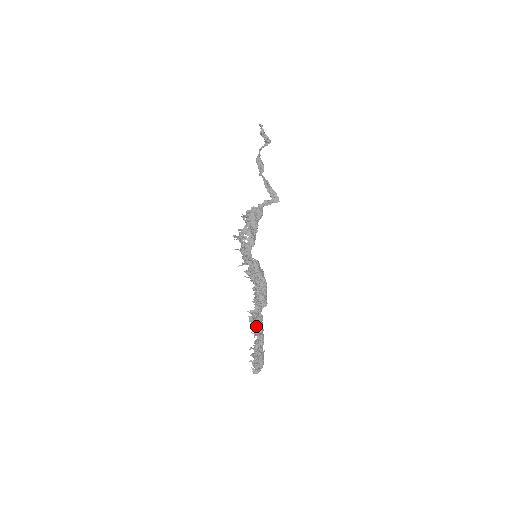
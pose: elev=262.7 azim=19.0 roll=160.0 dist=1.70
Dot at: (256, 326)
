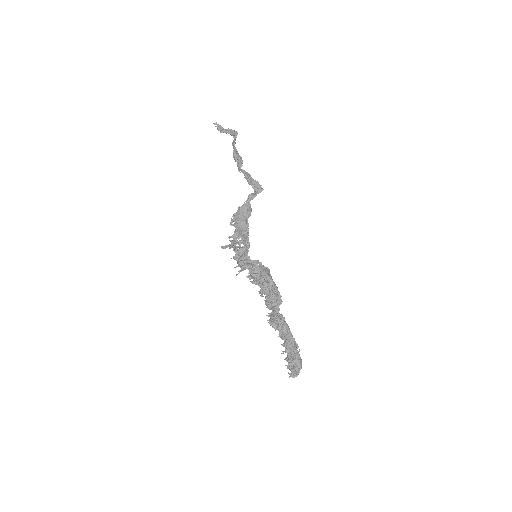
Dot at: (279, 328)
